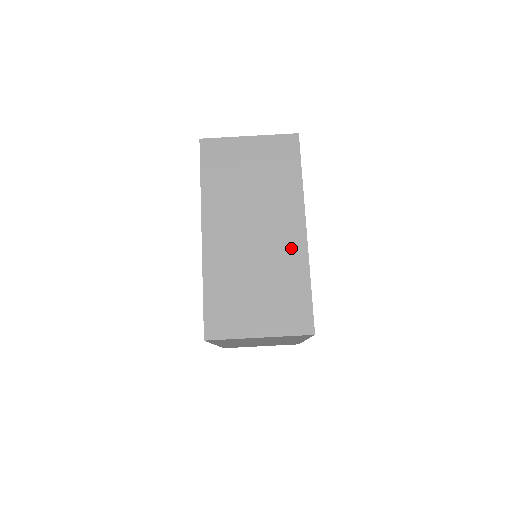
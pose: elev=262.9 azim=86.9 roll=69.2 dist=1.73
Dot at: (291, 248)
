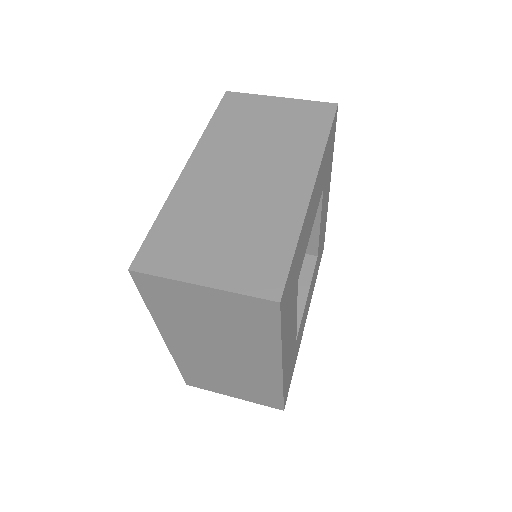
Dot at: occluded
